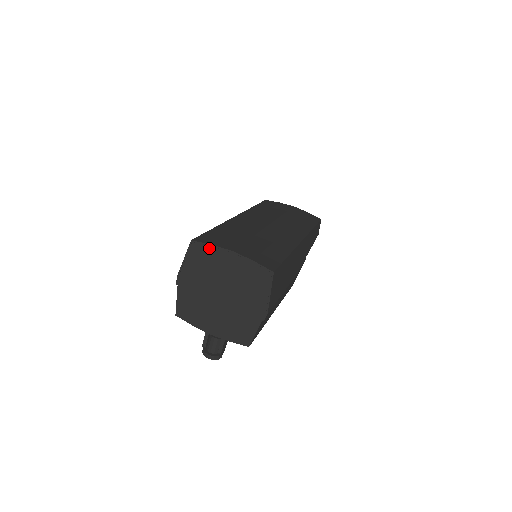
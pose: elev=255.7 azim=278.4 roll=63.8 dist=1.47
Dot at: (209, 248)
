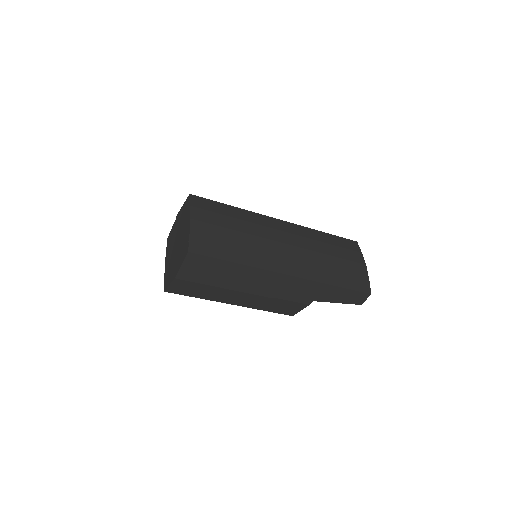
Dot at: (189, 206)
